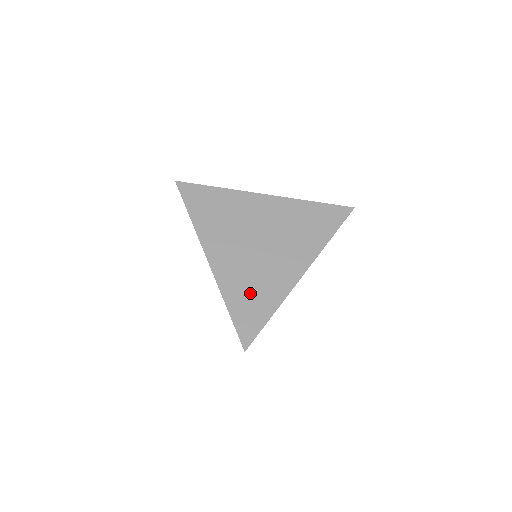
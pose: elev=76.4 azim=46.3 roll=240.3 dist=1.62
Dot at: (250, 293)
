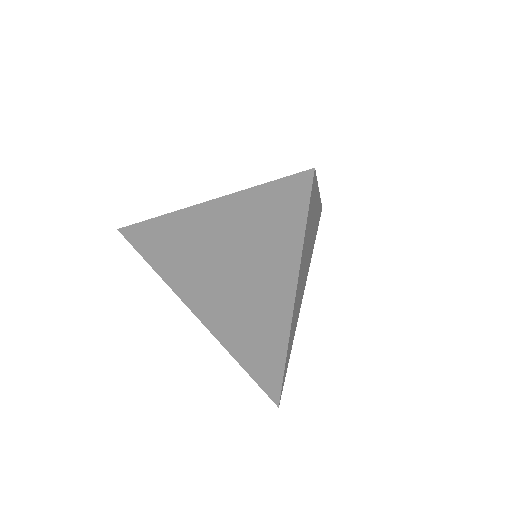
Dot at: occluded
